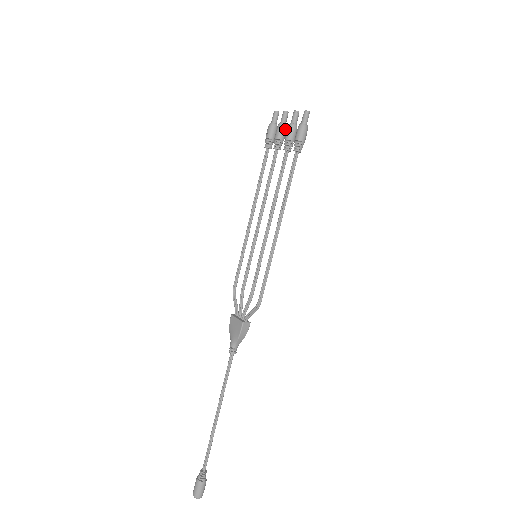
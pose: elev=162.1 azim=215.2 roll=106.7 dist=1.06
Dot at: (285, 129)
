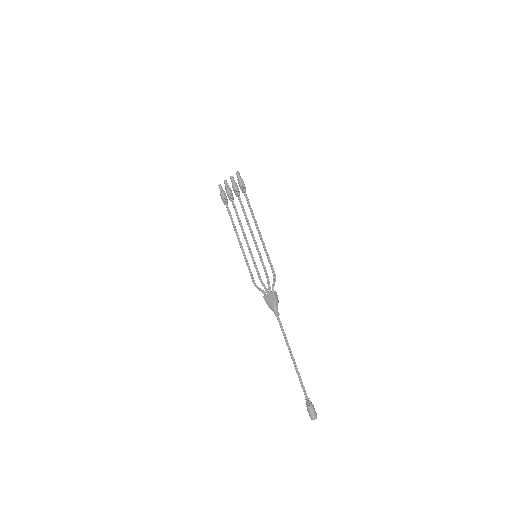
Dot at: (230, 188)
